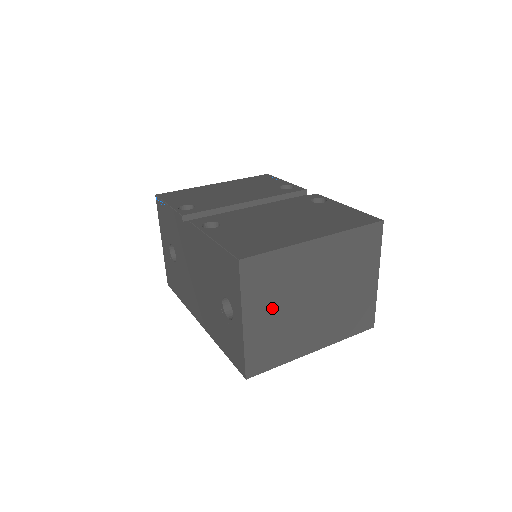
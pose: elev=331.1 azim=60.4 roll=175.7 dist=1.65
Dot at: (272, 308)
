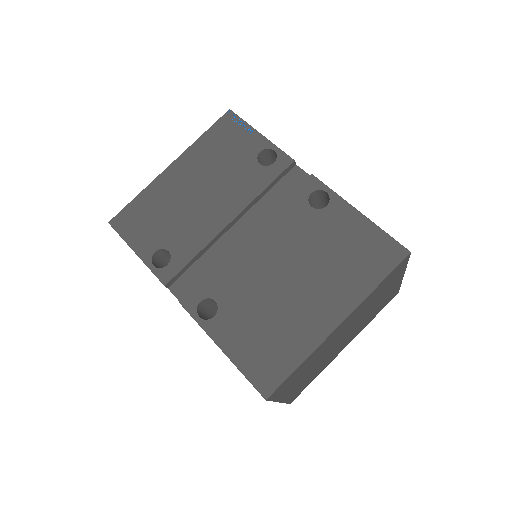
Dot at: (303, 377)
